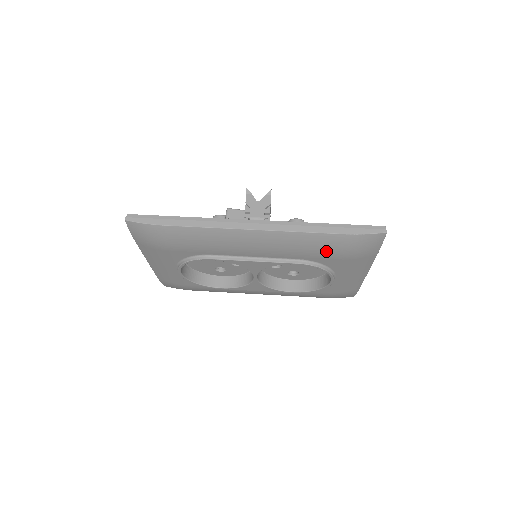
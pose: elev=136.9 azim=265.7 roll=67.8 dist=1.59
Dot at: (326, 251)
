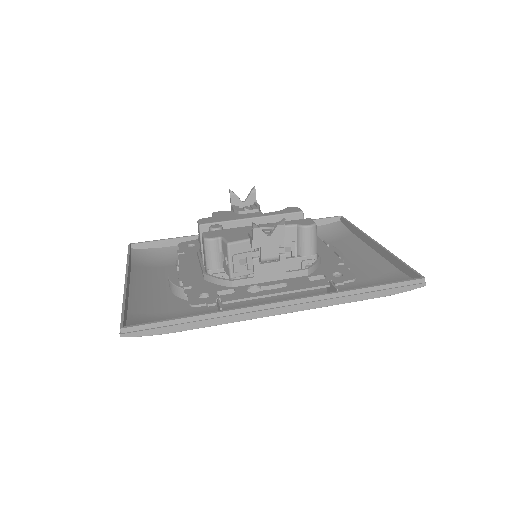
Dot at: occluded
